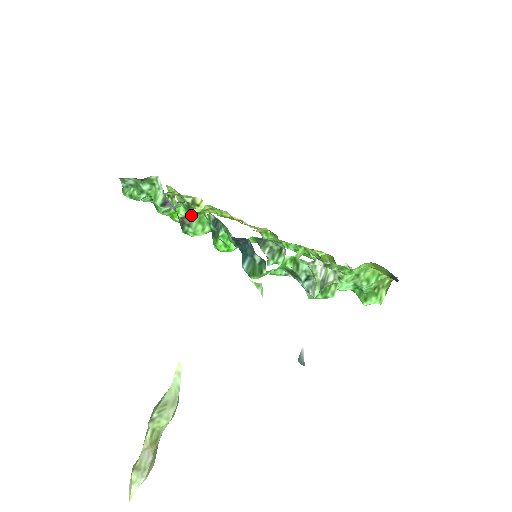
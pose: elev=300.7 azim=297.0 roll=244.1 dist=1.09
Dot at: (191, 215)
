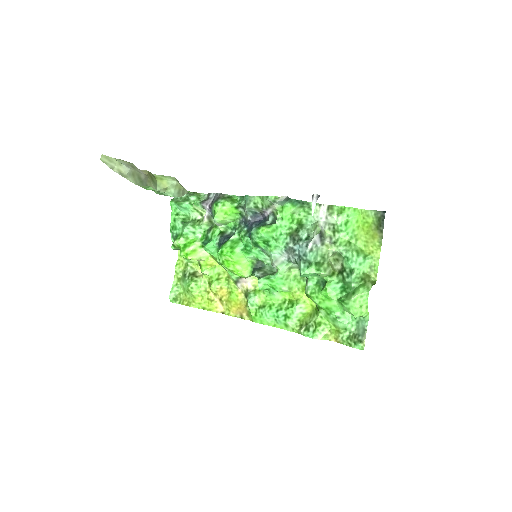
Dot at: (227, 196)
